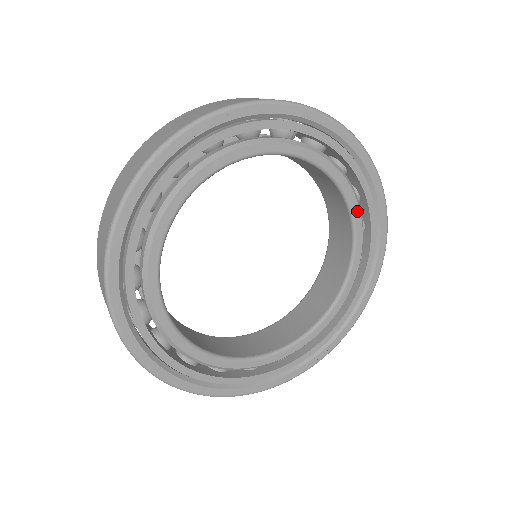
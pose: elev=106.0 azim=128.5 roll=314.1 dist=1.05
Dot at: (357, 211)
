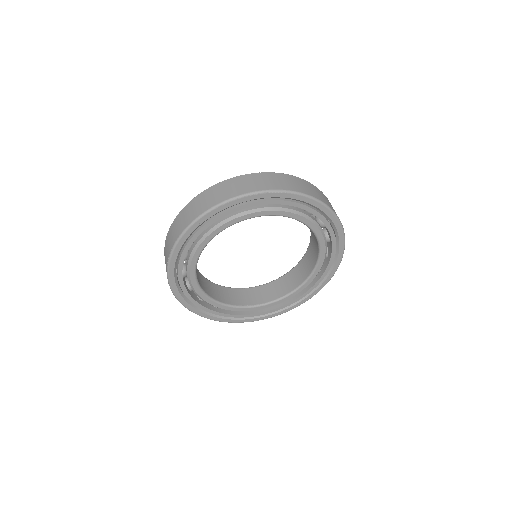
Dot at: (321, 237)
